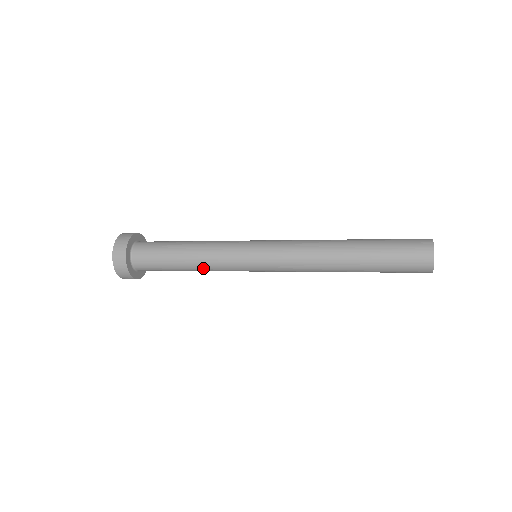
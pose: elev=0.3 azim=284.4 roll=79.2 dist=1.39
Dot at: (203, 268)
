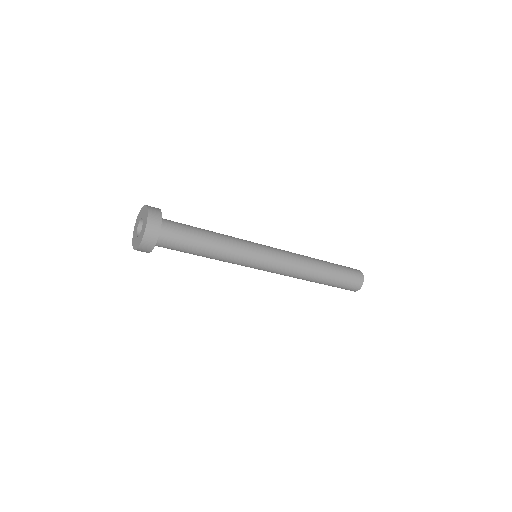
Dot at: (222, 251)
